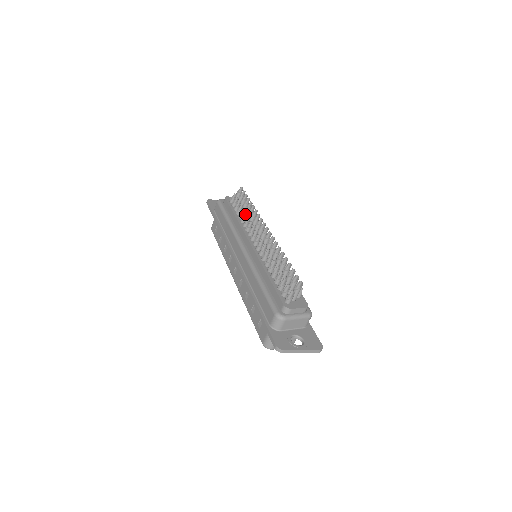
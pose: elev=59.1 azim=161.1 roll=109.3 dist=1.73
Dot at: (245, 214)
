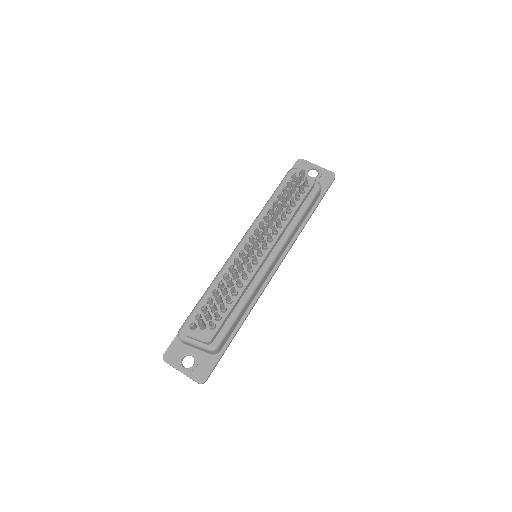
Dot at: (272, 206)
